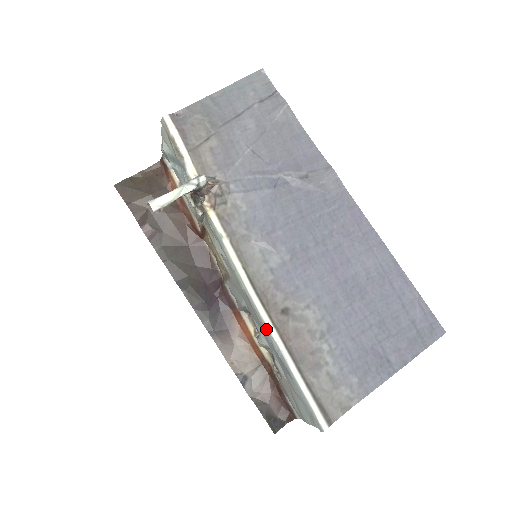
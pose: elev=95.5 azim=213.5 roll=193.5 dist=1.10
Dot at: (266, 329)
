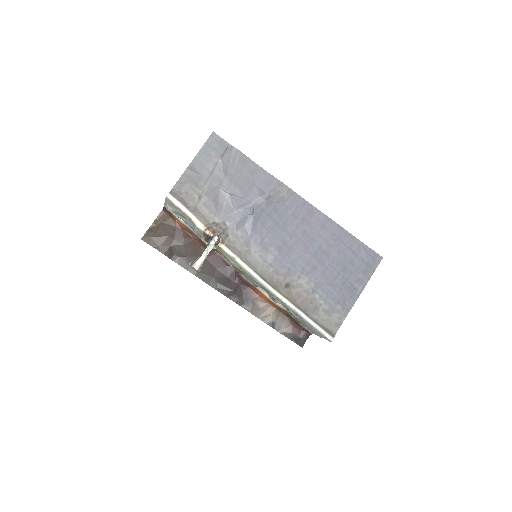
Dot at: (280, 300)
